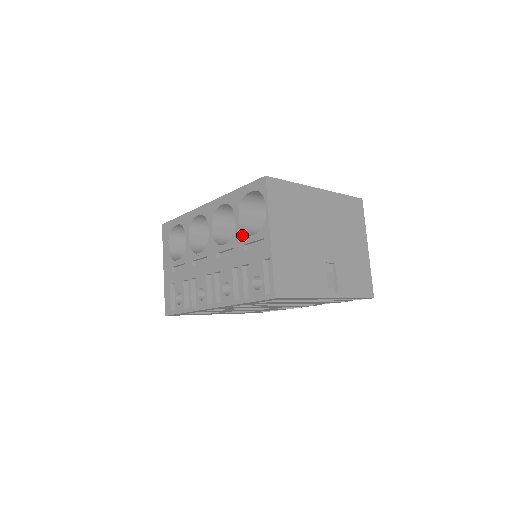
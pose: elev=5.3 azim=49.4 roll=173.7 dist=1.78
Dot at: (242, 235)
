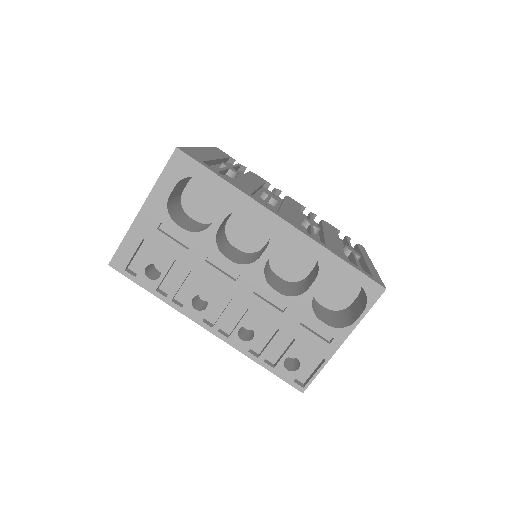
Dot at: (309, 308)
